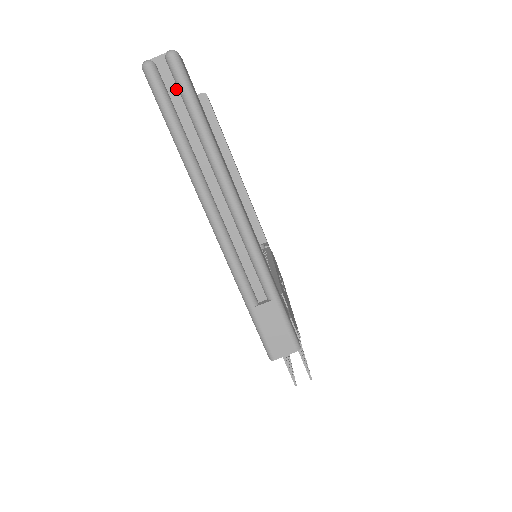
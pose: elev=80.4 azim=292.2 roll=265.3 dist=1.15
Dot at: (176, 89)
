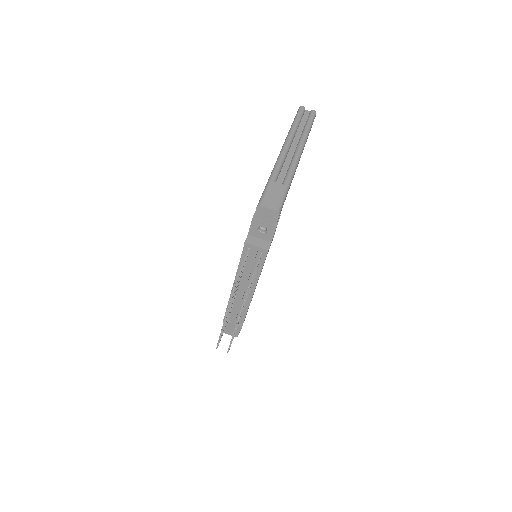
Dot at: (306, 119)
